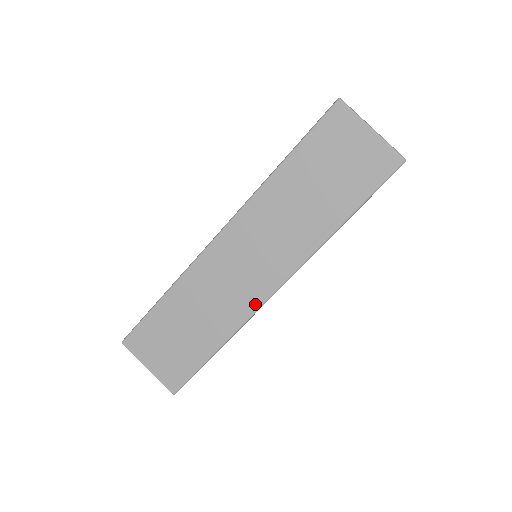
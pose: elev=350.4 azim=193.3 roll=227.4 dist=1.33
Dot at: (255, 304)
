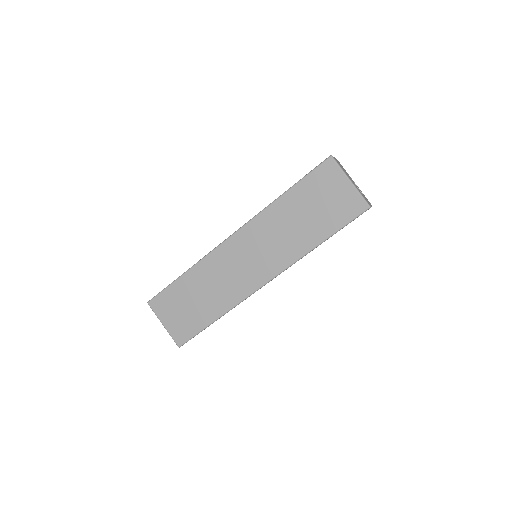
Dot at: (249, 291)
